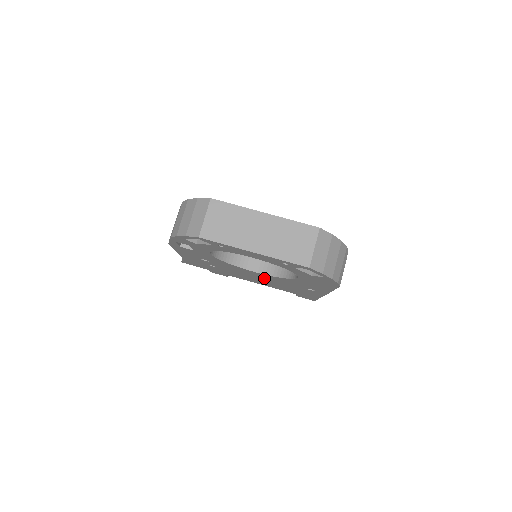
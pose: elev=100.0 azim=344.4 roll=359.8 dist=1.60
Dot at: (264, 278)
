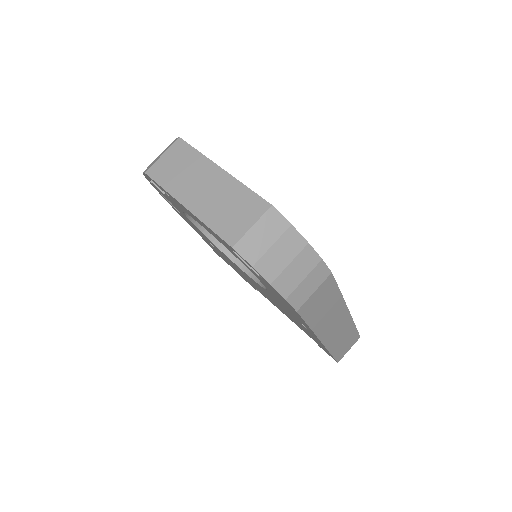
Dot at: occluded
